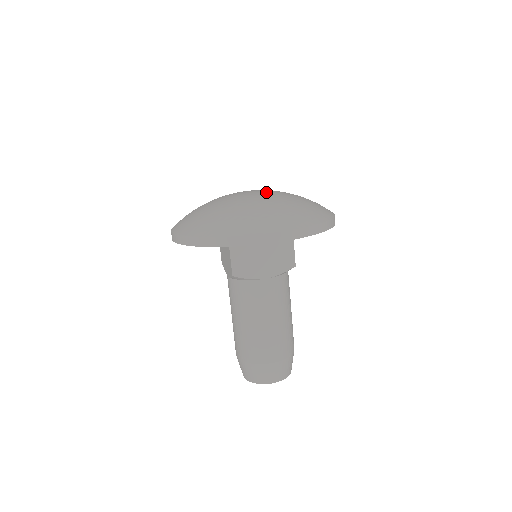
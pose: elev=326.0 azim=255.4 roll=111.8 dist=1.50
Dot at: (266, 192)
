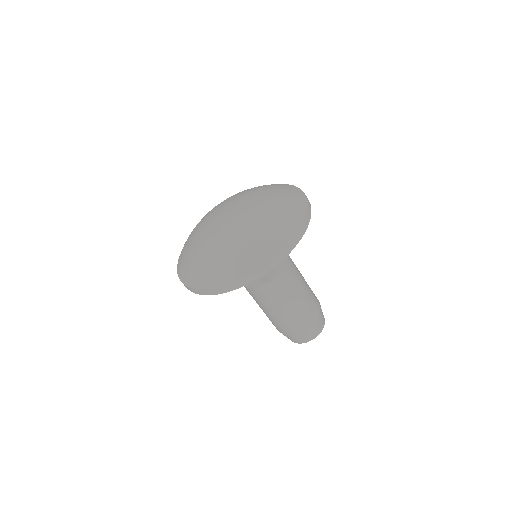
Dot at: (243, 203)
